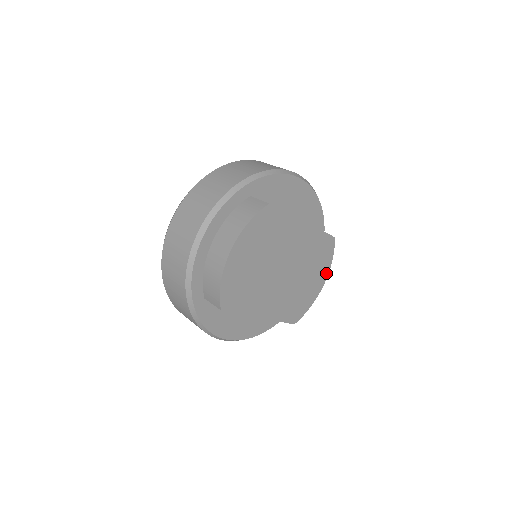
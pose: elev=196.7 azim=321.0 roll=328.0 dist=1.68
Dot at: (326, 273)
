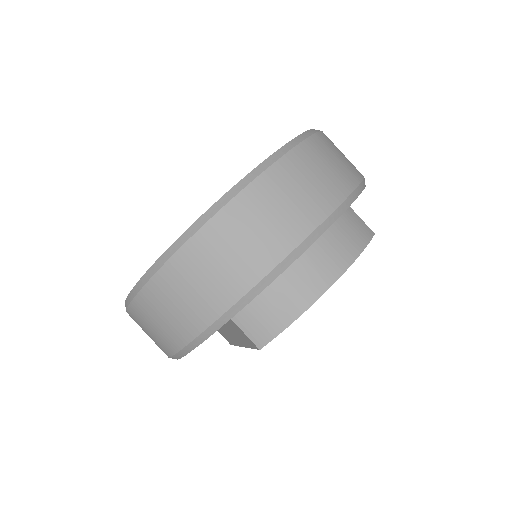
Dot at: occluded
